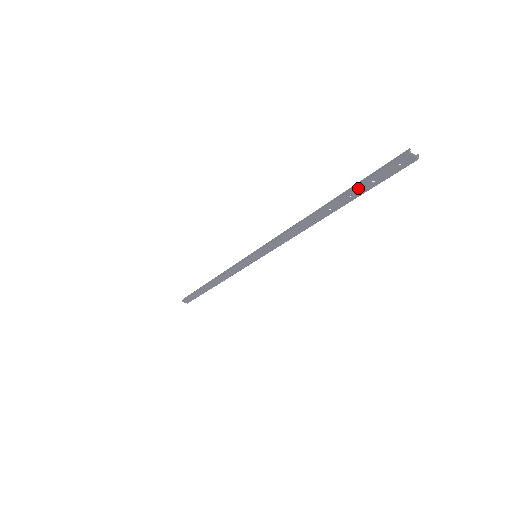
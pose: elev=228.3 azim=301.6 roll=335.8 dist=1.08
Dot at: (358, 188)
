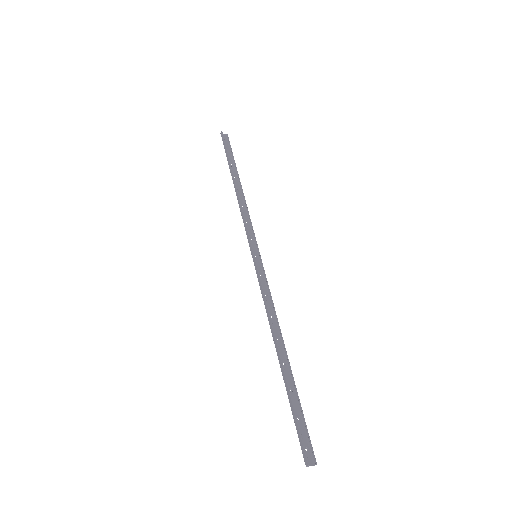
Dot at: (291, 404)
